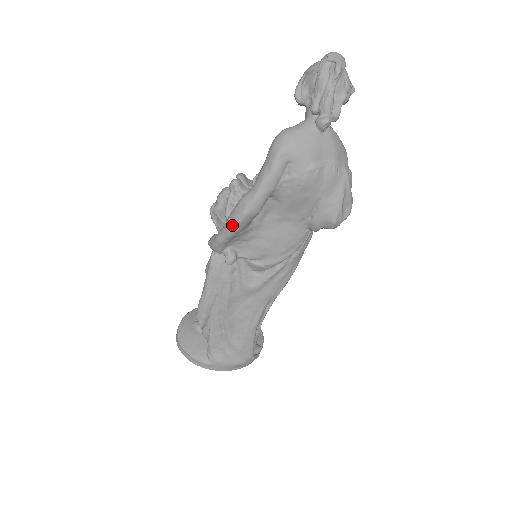
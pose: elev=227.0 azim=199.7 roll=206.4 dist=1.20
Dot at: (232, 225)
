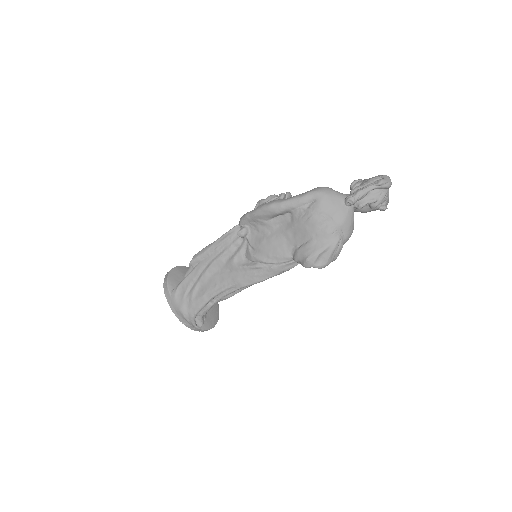
Dot at: (259, 208)
